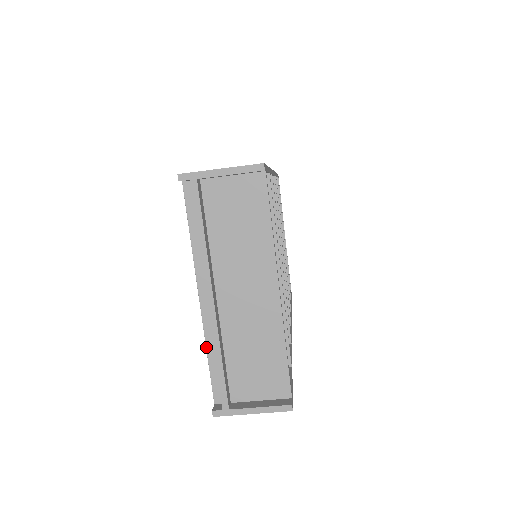
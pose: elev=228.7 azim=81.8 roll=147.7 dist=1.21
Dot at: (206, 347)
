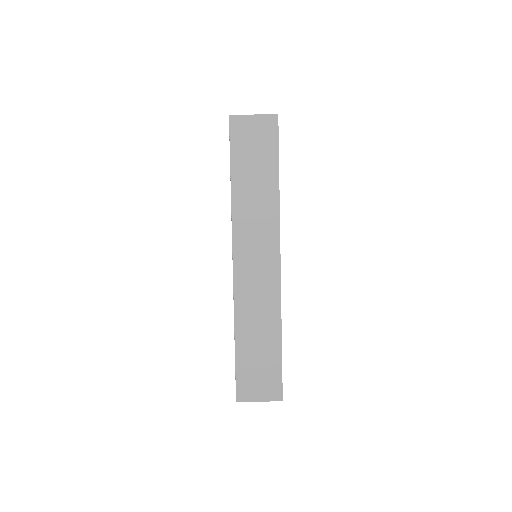
Dot at: occluded
